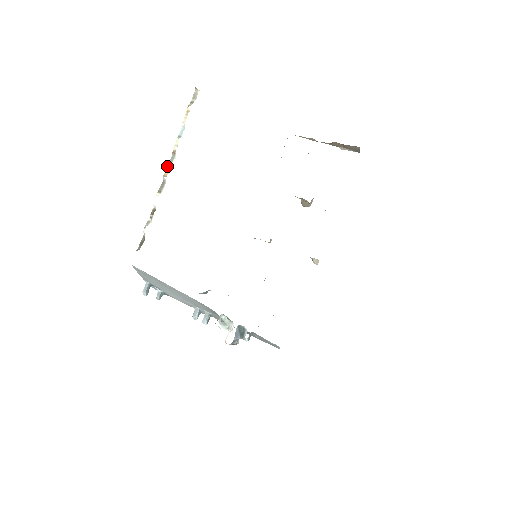
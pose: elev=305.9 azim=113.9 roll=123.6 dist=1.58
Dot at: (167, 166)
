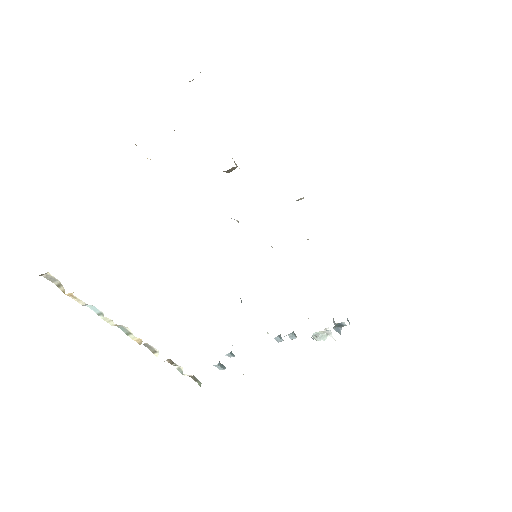
Dot at: occluded
